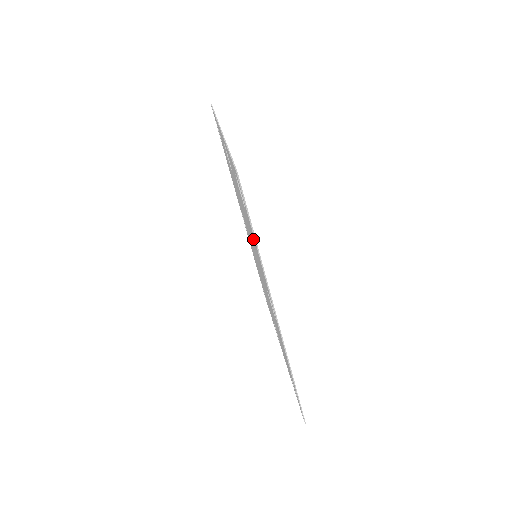
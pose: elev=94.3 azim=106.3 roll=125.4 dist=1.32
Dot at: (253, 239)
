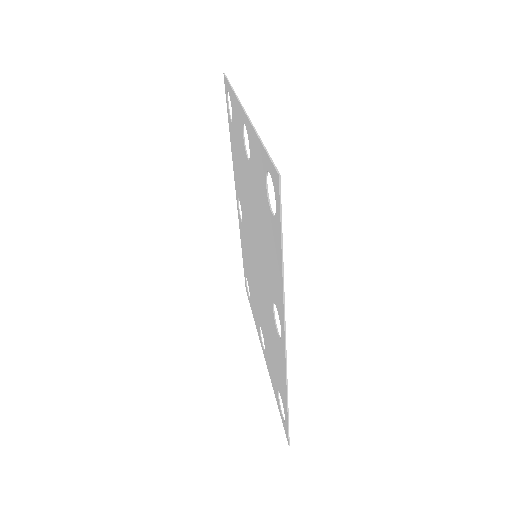
Dot at: (273, 249)
